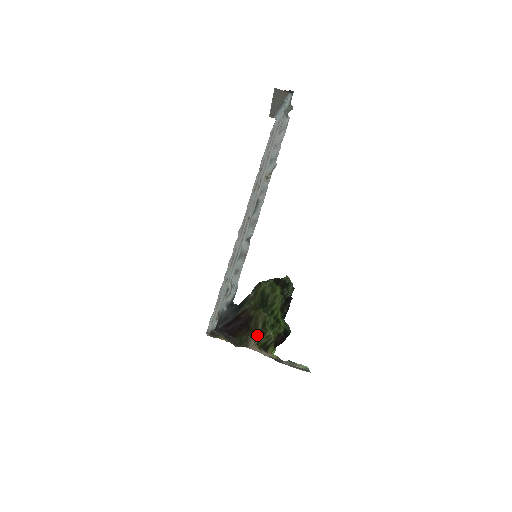
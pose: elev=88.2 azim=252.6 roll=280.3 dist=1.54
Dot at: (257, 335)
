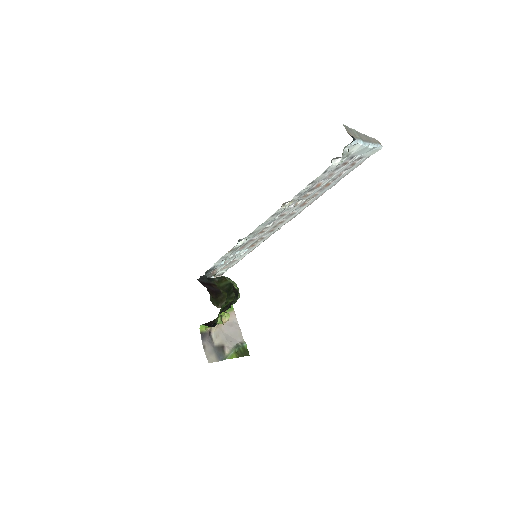
Dot at: occluded
